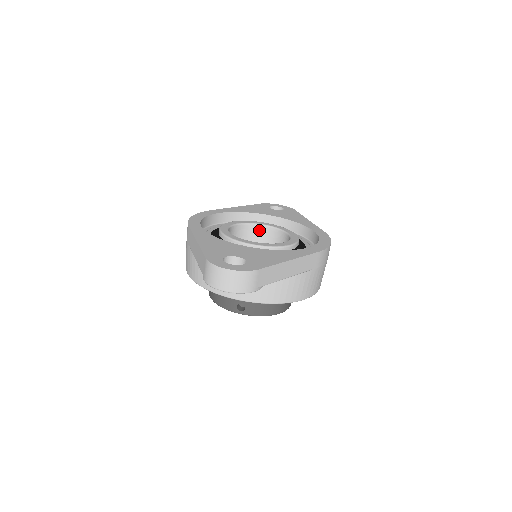
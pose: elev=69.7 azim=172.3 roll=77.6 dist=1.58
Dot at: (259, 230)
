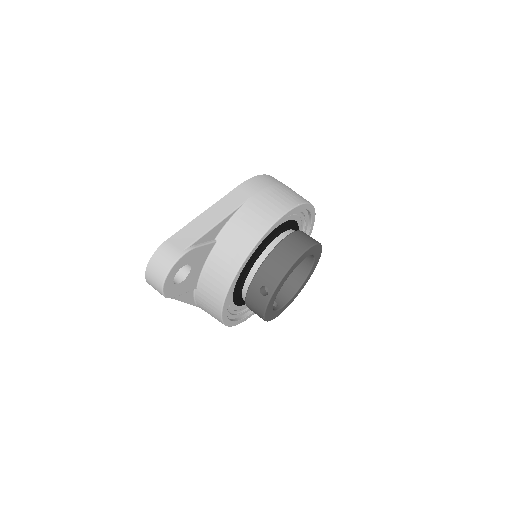
Dot at: occluded
